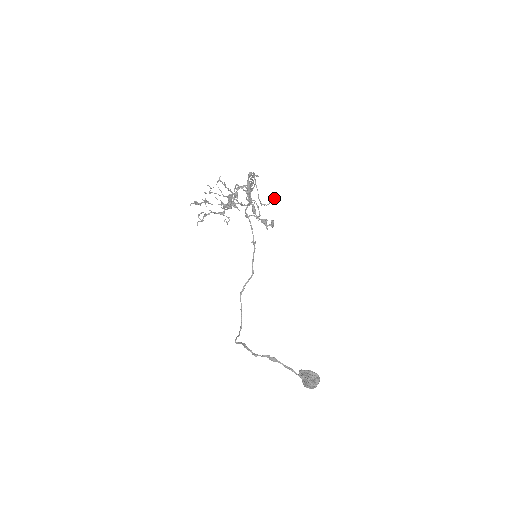
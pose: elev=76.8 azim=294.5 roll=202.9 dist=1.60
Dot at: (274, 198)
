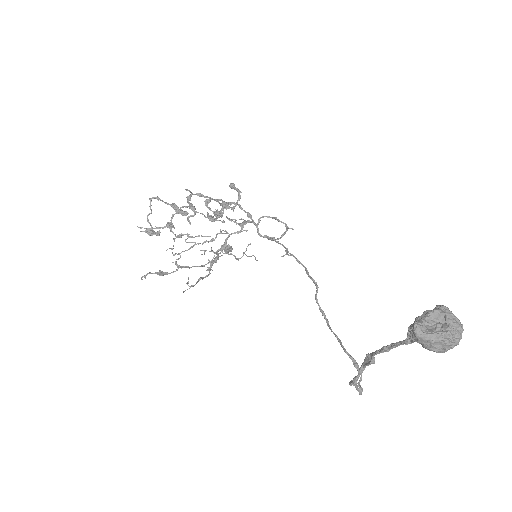
Dot at: (232, 188)
